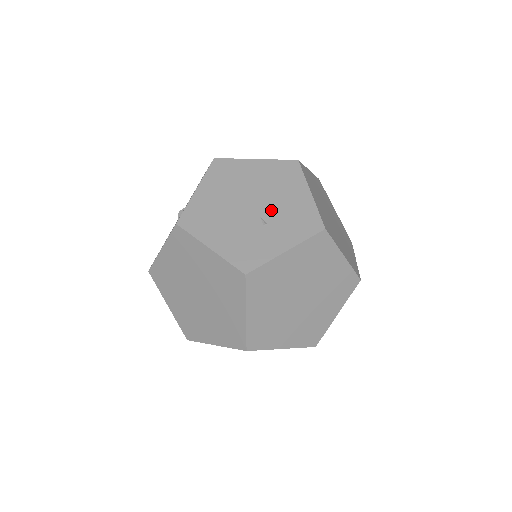
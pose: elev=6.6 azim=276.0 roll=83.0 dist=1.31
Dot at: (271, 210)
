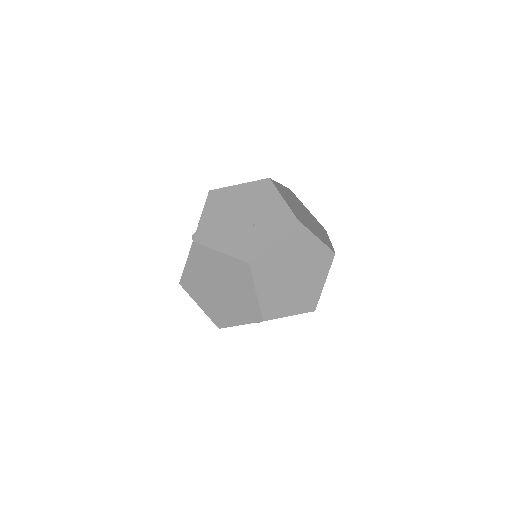
Dot at: (257, 216)
